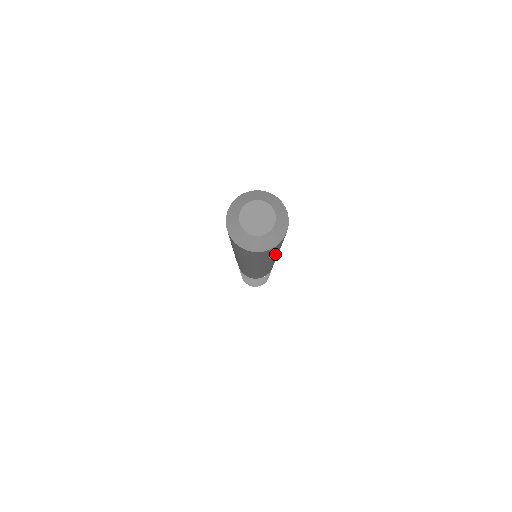
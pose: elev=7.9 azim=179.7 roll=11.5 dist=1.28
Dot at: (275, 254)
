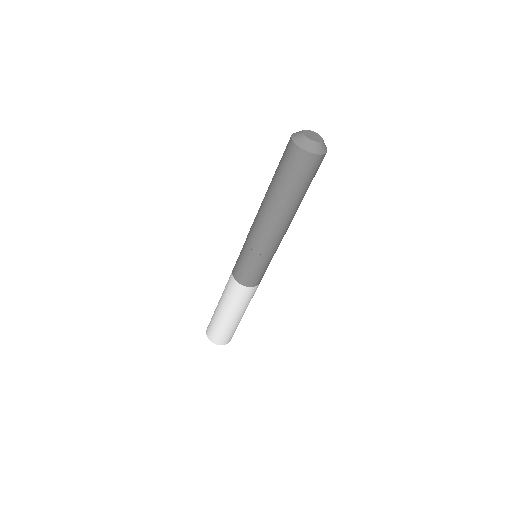
Dot at: occluded
